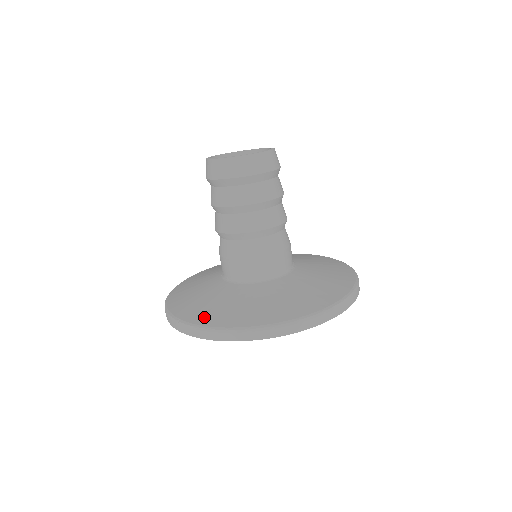
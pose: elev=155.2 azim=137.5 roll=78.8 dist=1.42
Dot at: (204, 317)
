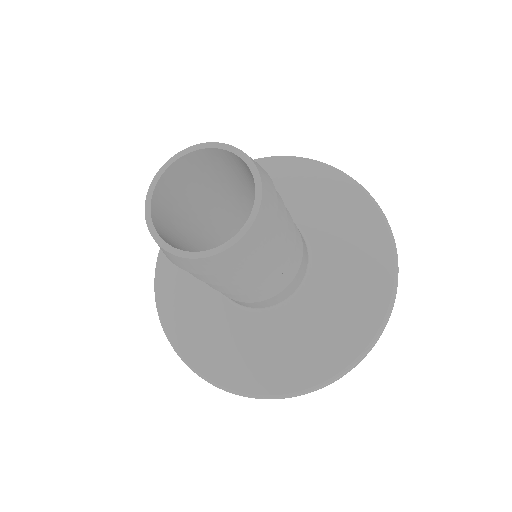
Dot at: (279, 381)
